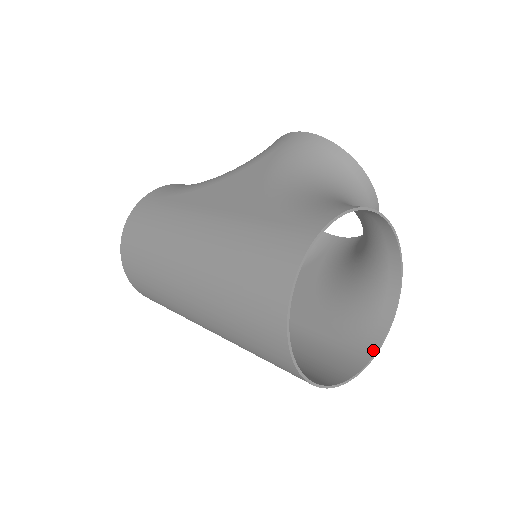
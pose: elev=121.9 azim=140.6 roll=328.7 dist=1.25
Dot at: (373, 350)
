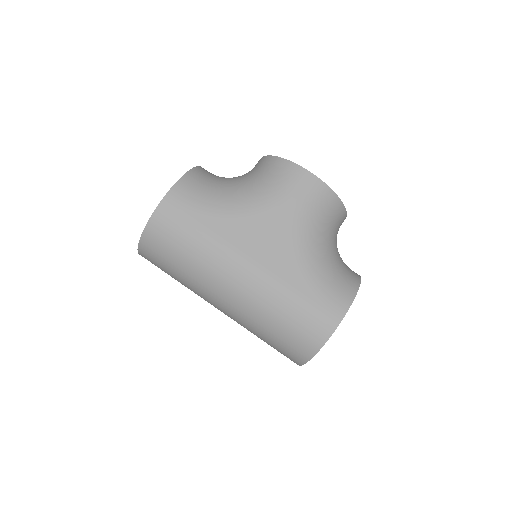
Dot at: occluded
